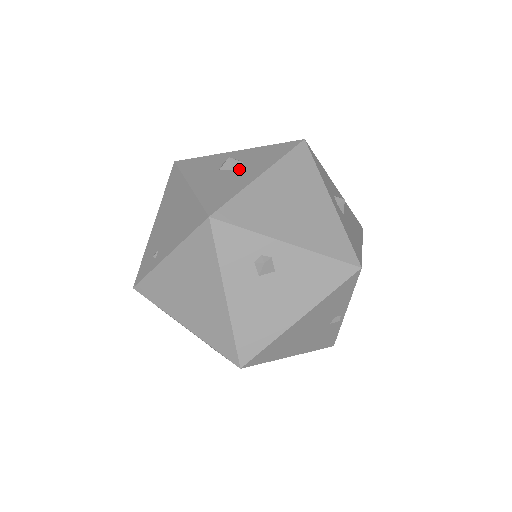
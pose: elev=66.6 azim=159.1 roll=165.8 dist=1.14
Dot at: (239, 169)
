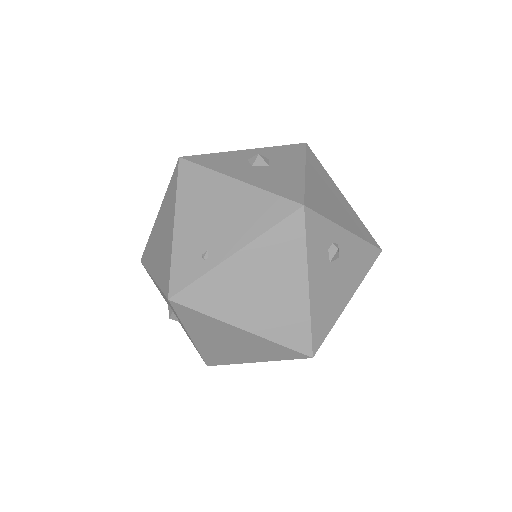
Dot at: (275, 165)
